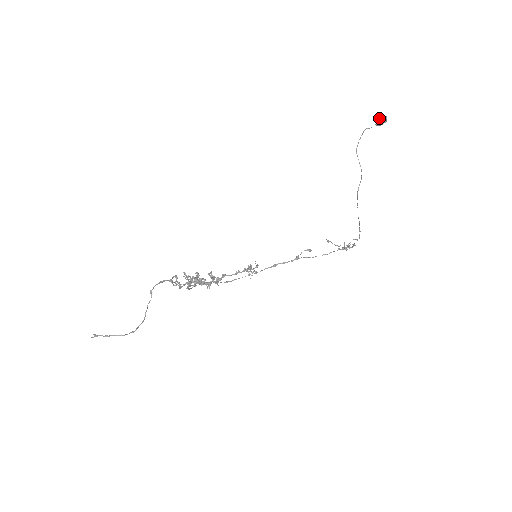
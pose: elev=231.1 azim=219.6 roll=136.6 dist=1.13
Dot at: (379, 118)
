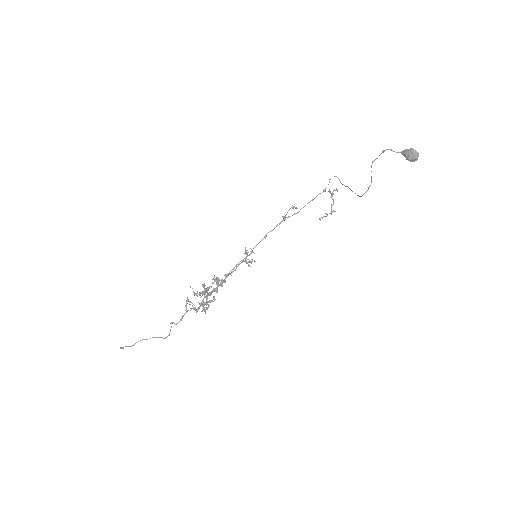
Dot at: (409, 154)
